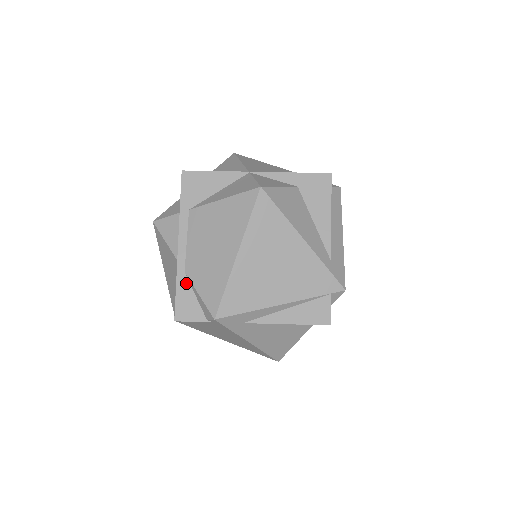
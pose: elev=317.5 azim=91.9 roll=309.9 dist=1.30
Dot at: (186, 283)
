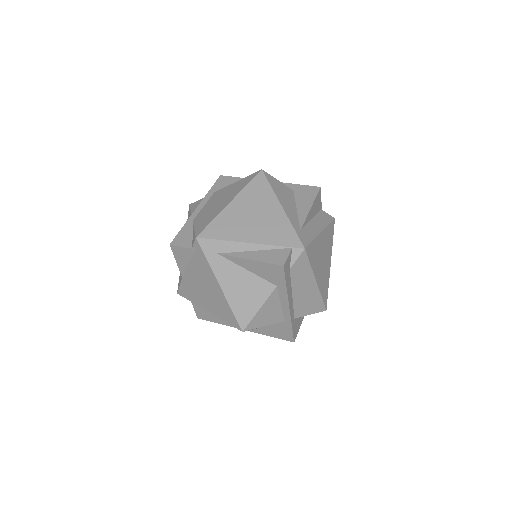
Dot at: (190, 226)
